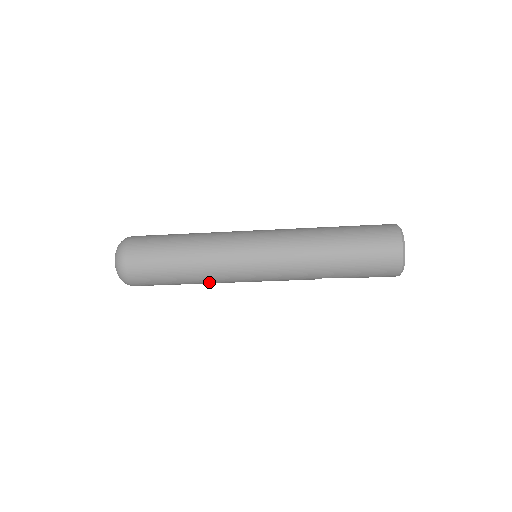
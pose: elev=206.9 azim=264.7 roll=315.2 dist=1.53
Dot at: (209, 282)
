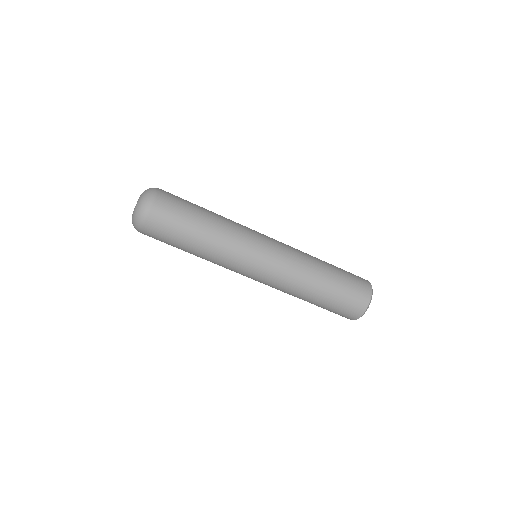
Dot at: occluded
